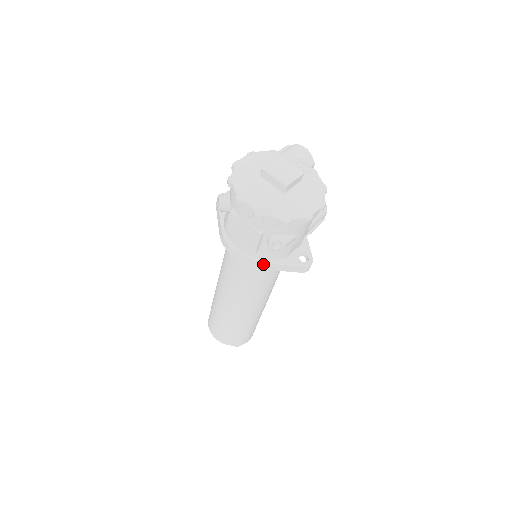
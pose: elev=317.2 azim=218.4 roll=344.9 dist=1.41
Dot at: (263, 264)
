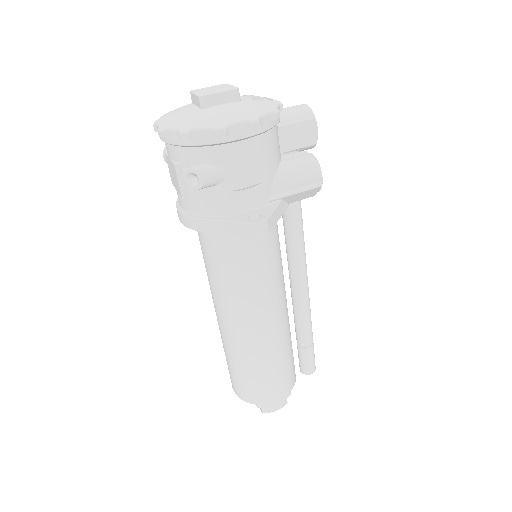
Dot at: (199, 221)
